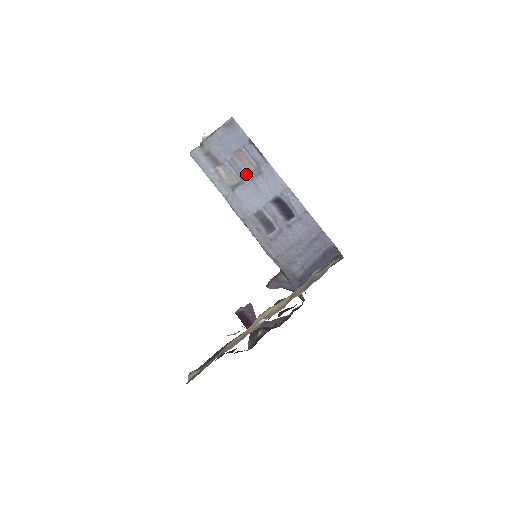
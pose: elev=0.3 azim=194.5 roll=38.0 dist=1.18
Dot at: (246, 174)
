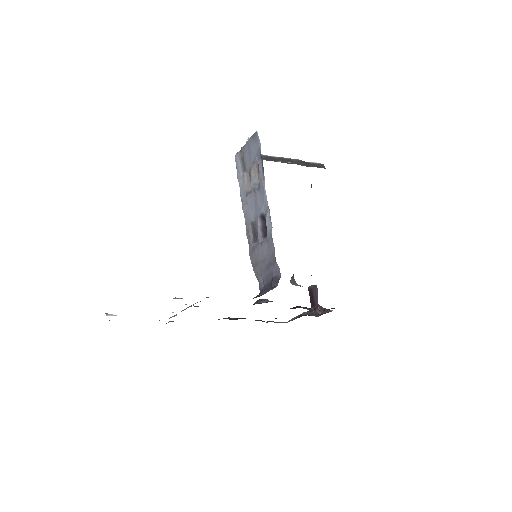
Dot at: (253, 185)
